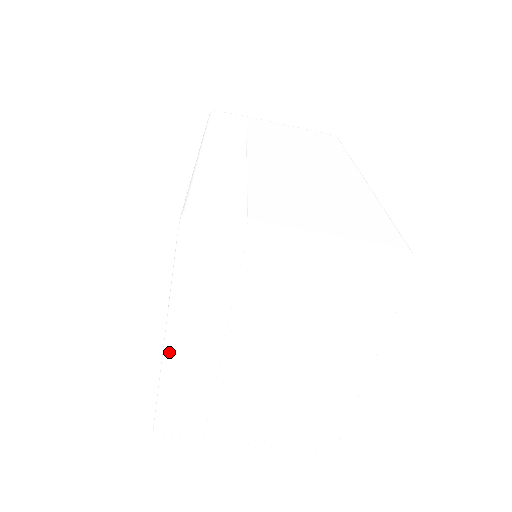
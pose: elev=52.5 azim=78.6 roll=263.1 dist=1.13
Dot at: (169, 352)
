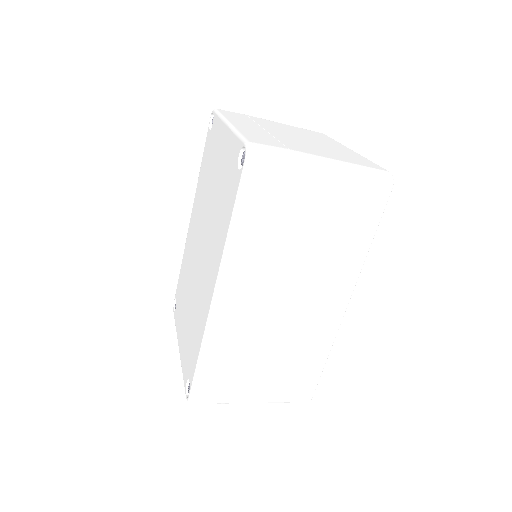
Dot at: occluded
